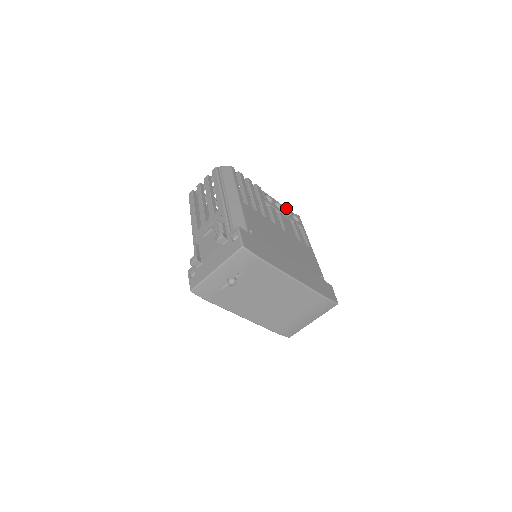
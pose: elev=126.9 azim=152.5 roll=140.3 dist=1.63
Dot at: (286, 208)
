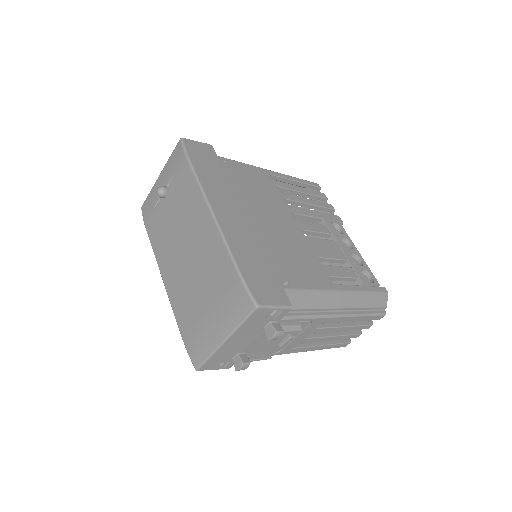
Dot at: (364, 261)
